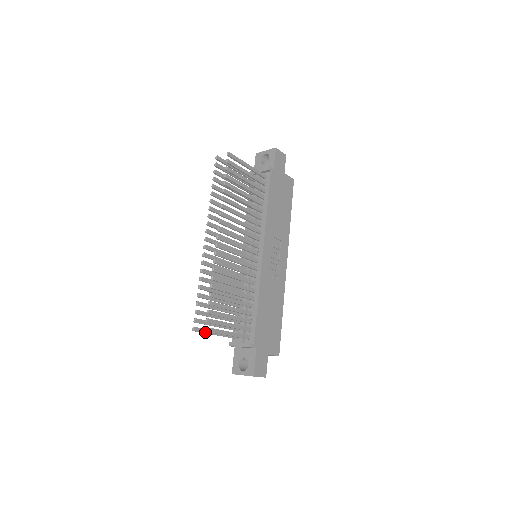
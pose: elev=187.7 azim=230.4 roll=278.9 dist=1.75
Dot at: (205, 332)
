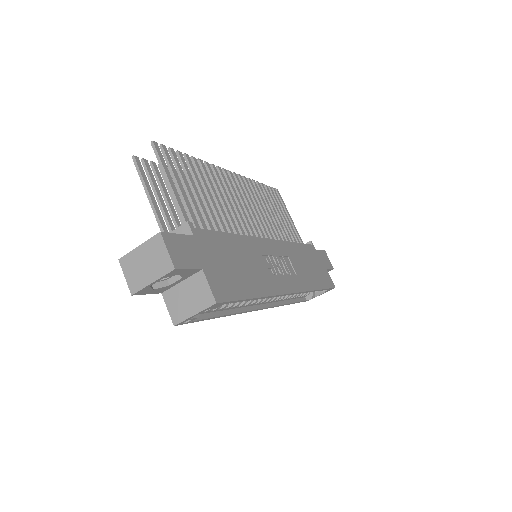
Dot at: (143, 177)
